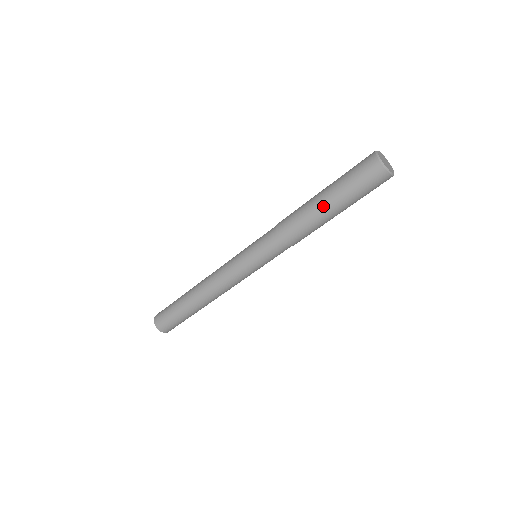
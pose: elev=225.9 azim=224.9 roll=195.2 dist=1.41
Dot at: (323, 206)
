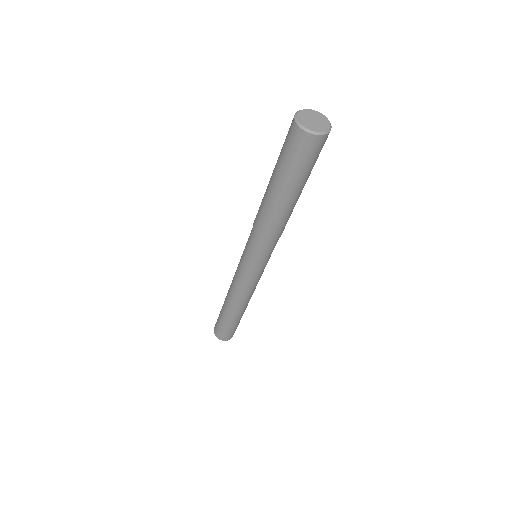
Dot at: (271, 189)
